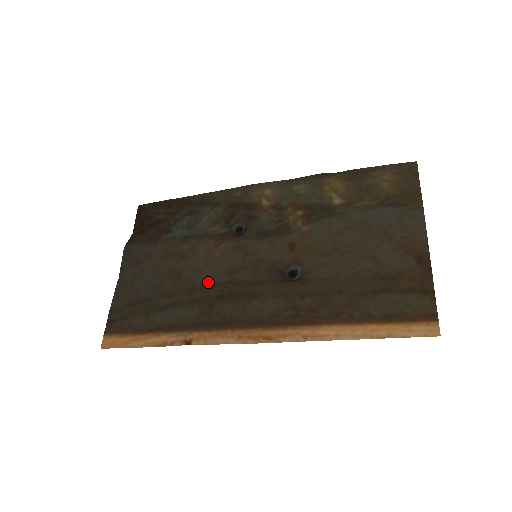
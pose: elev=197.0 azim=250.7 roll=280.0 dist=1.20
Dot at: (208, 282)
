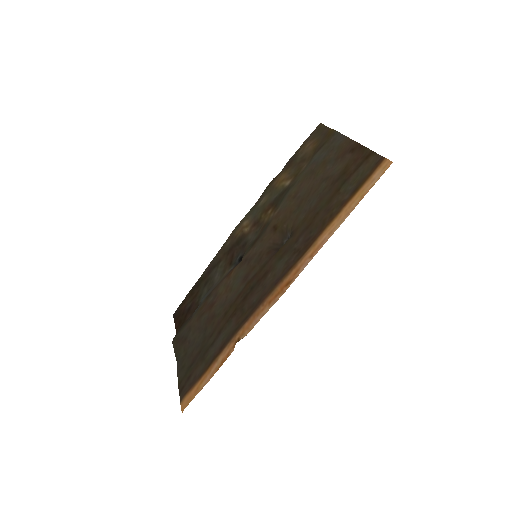
Dot at: (233, 299)
